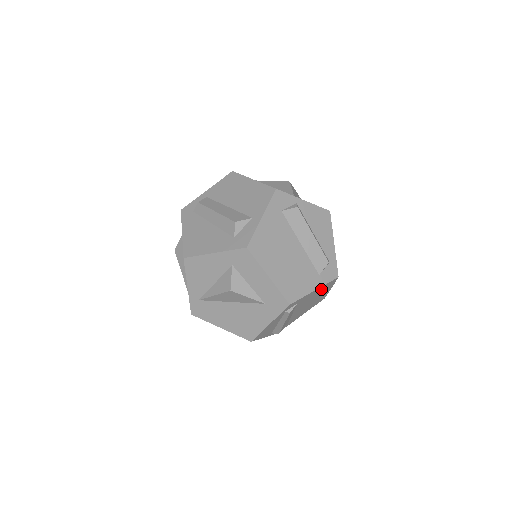
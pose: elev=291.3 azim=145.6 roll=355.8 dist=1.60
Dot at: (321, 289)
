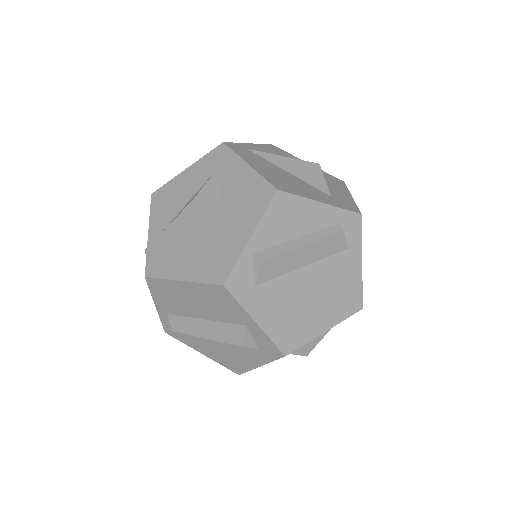
Dot at: occluded
